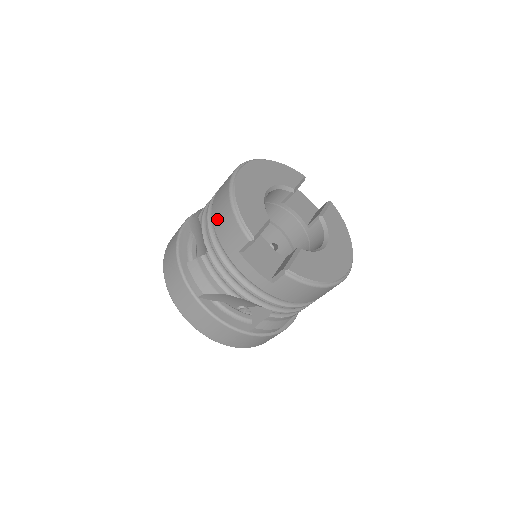
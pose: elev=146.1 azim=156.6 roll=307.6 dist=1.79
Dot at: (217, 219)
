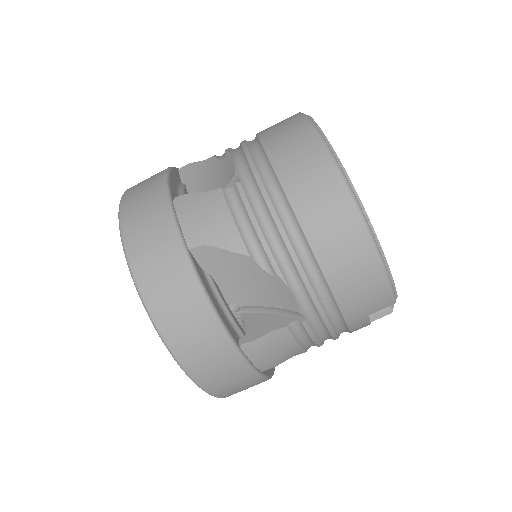
Dot at: (341, 279)
